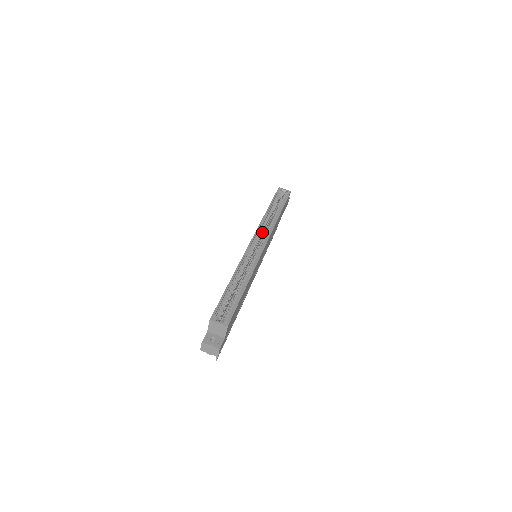
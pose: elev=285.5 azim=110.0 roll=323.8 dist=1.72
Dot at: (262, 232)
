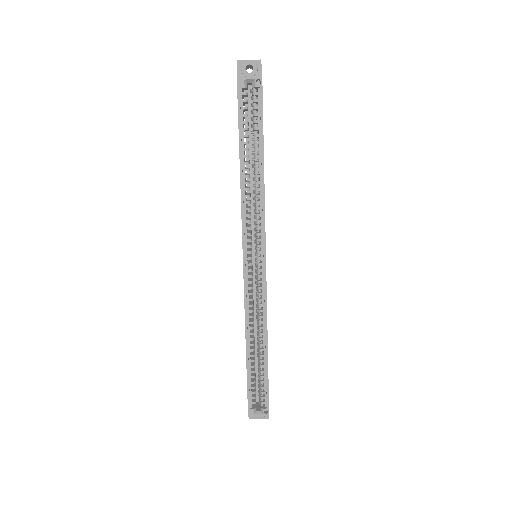
Dot at: (250, 226)
